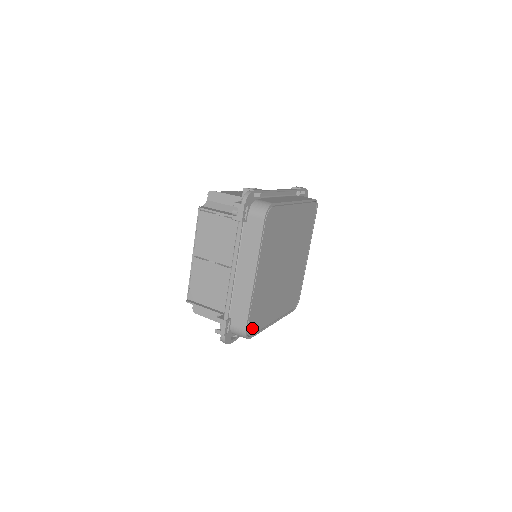
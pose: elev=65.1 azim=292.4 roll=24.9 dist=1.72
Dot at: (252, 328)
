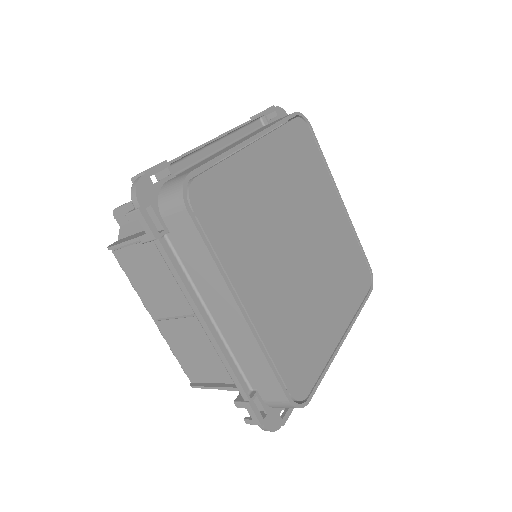
Dot at: (301, 385)
